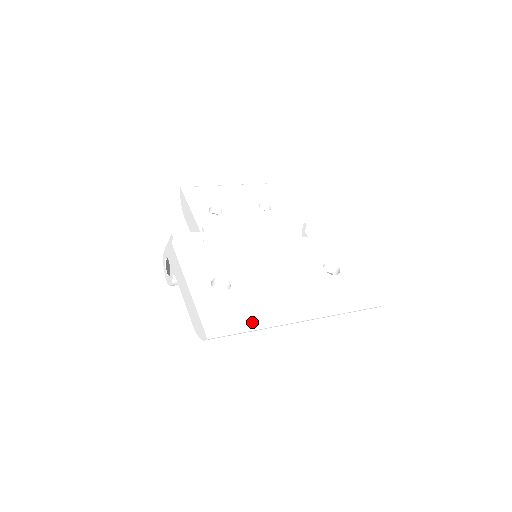
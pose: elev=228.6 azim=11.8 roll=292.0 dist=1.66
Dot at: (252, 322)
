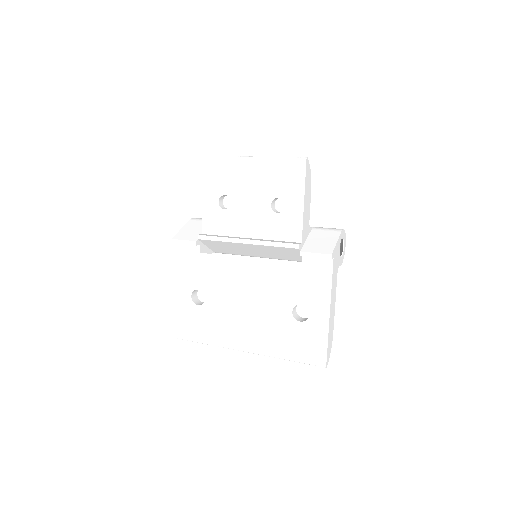
Dot at: (207, 340)
